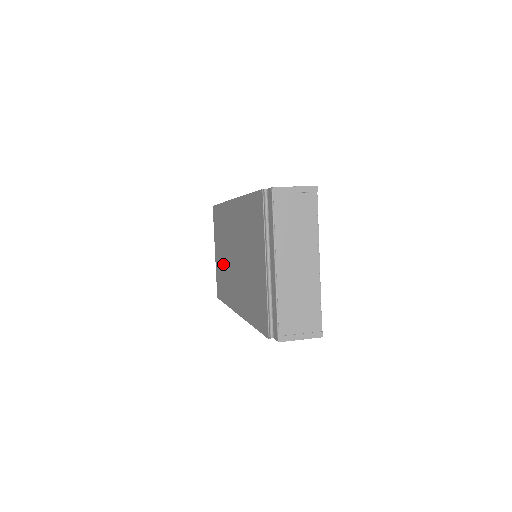
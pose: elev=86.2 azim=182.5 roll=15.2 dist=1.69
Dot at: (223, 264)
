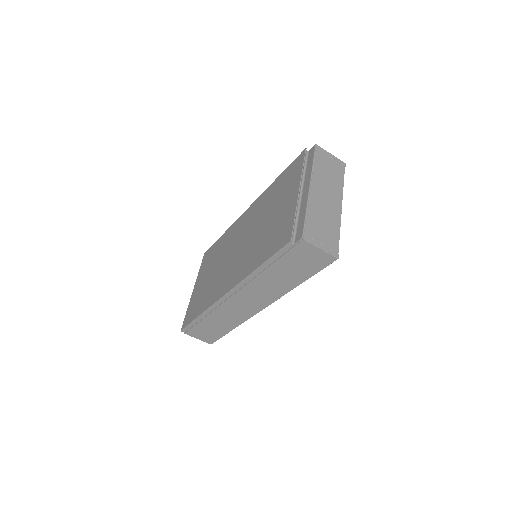
Dot at: (209, 280)
